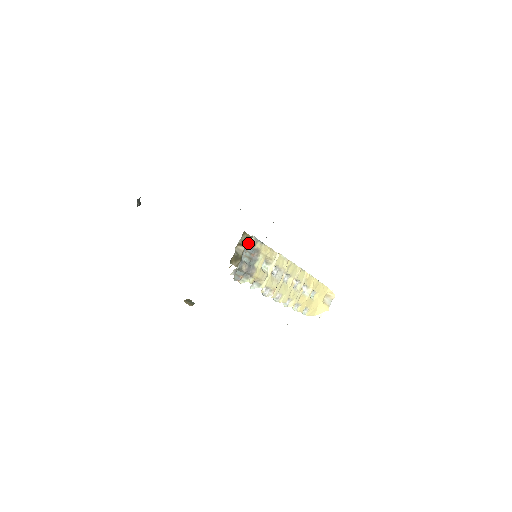
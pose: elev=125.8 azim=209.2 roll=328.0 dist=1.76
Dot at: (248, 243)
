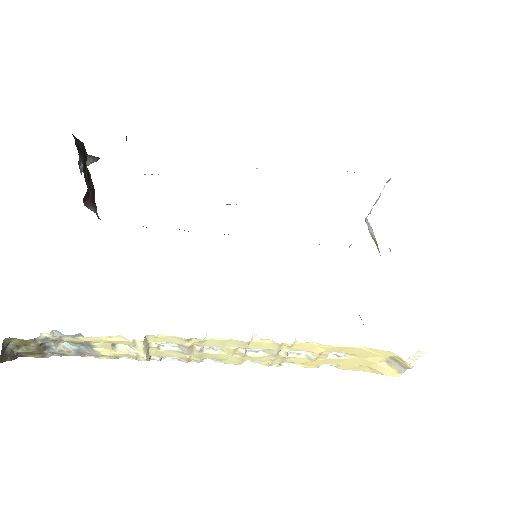
Dot at: (35, 343)
